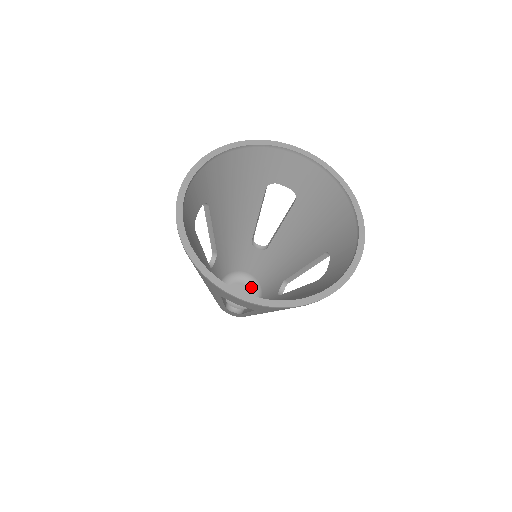
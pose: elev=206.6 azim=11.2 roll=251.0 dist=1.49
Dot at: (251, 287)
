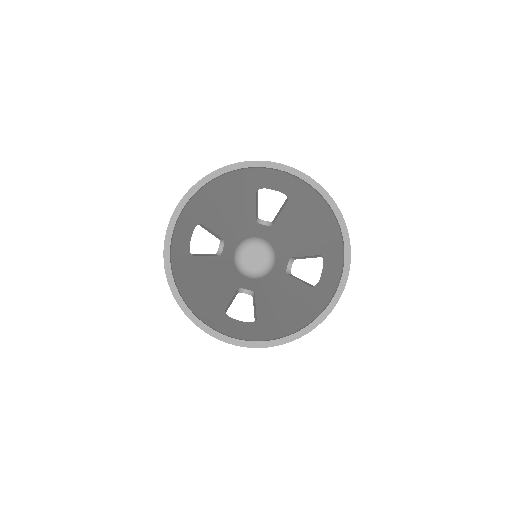
Dot at: (265, 249)
